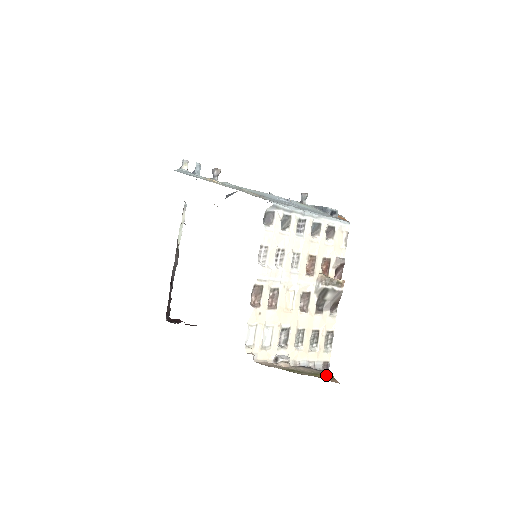
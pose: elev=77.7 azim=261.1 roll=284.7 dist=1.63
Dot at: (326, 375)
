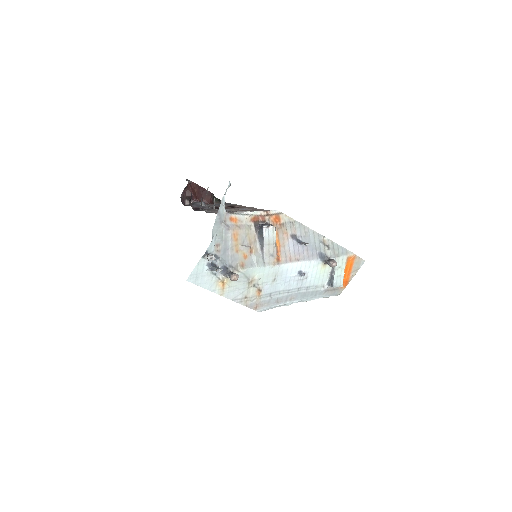
Dot at: occluded
